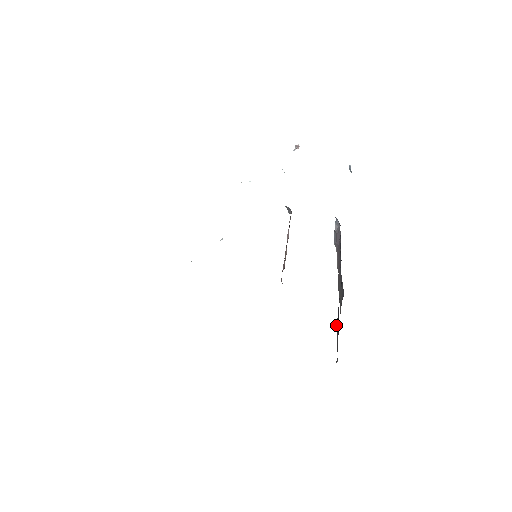
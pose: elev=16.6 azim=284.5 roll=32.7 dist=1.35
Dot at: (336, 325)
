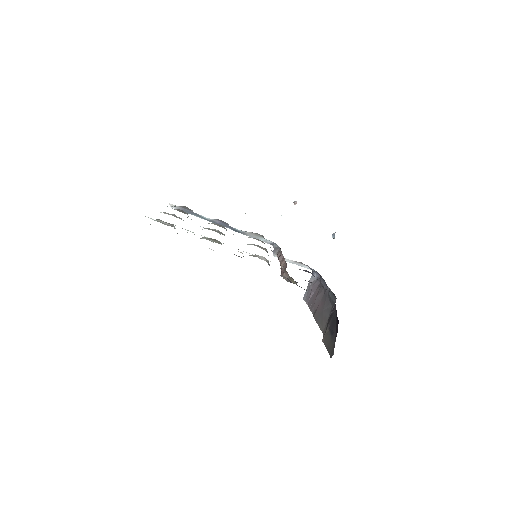
Dot at: (324, 335)
